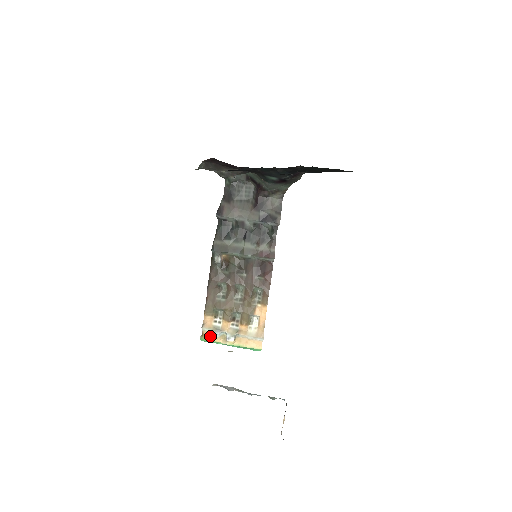
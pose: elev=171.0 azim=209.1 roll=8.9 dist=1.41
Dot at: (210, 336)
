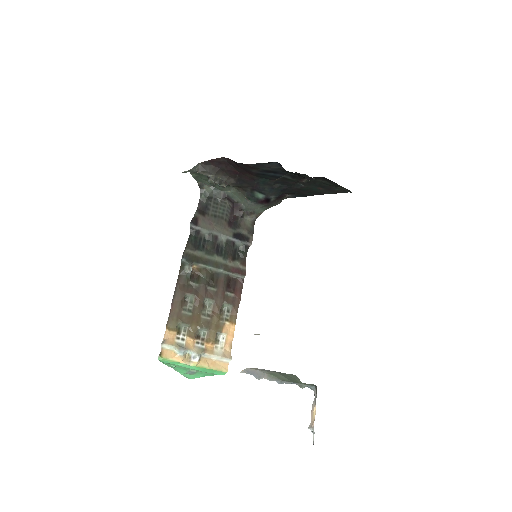
Dot at: (171, 355)
